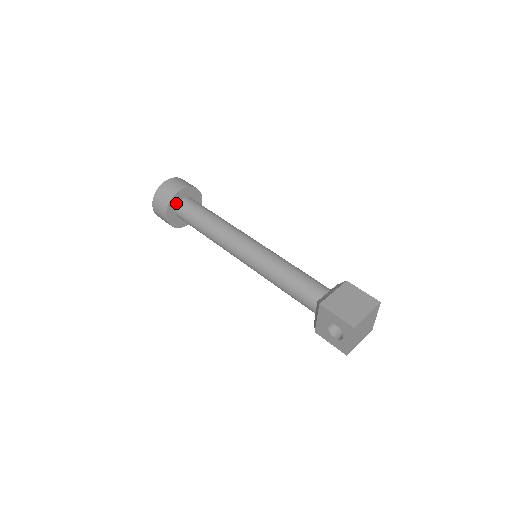
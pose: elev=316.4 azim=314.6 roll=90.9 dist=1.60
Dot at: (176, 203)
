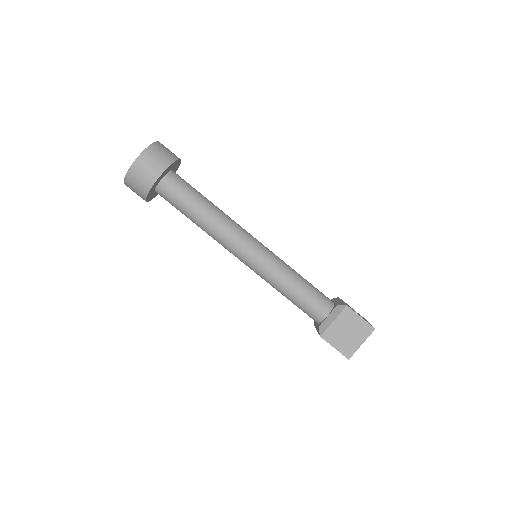
Dot at: (154, 188)
